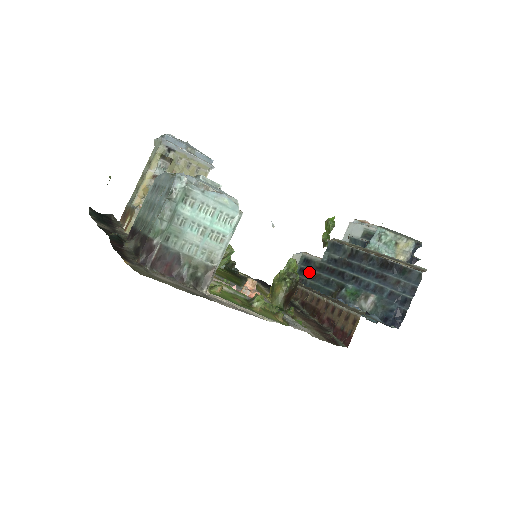
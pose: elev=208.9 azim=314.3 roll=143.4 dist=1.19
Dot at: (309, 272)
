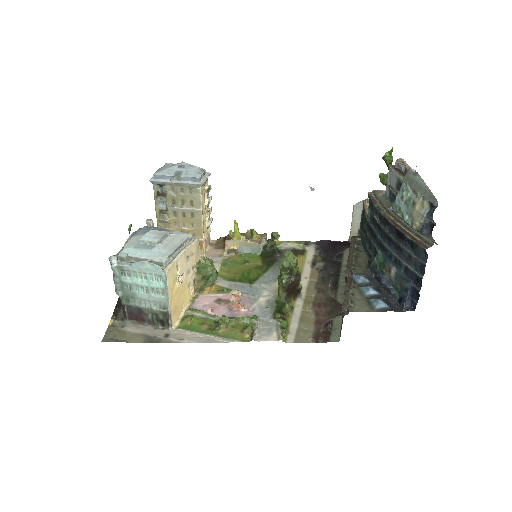
Dot at: (363, 228)
